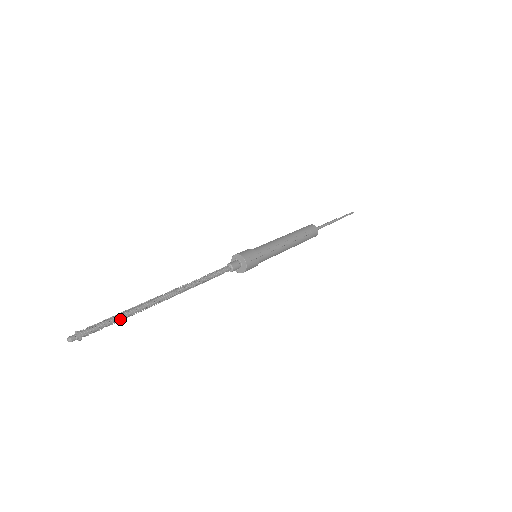
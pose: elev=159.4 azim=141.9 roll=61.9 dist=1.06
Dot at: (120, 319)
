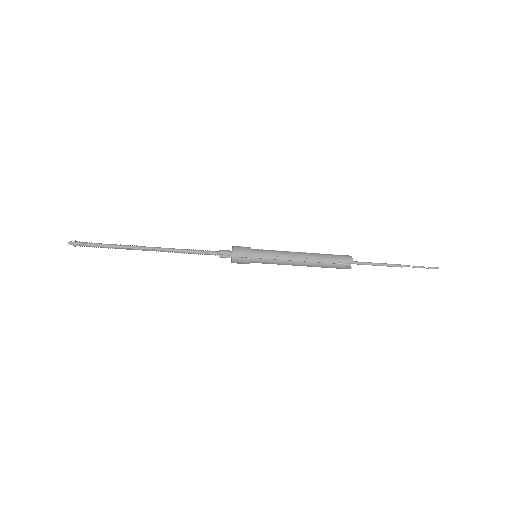
Dot at: (106, 244)
